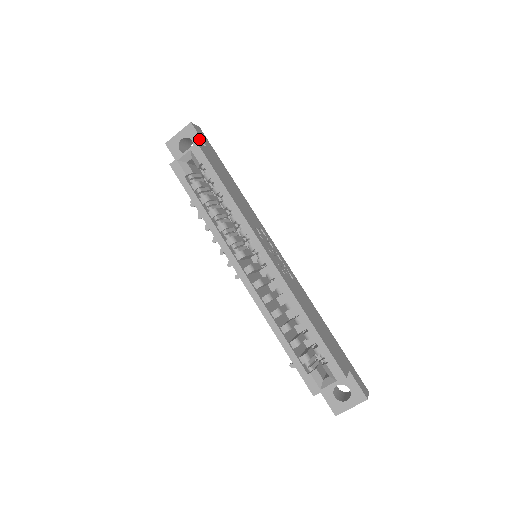
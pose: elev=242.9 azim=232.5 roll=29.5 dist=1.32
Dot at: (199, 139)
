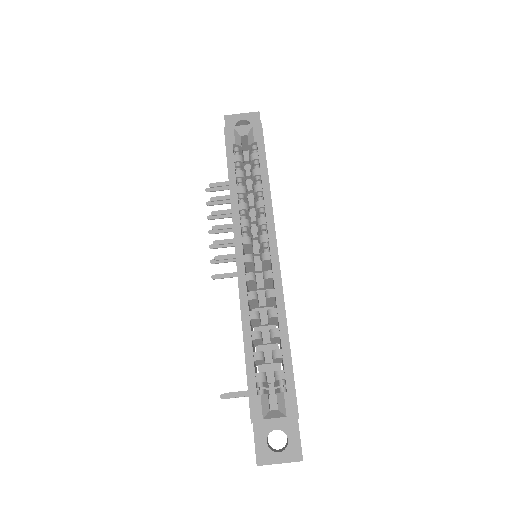
Dot at: occluded
